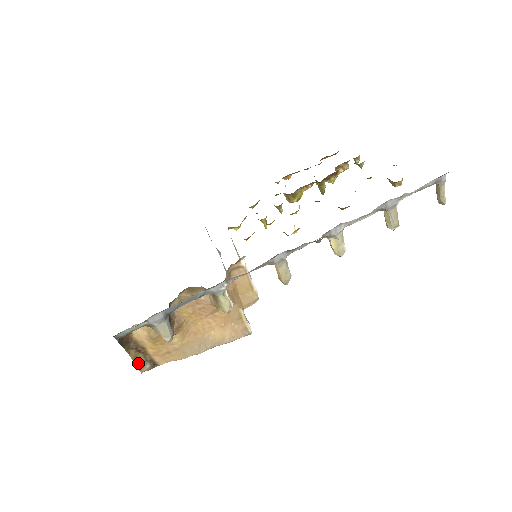
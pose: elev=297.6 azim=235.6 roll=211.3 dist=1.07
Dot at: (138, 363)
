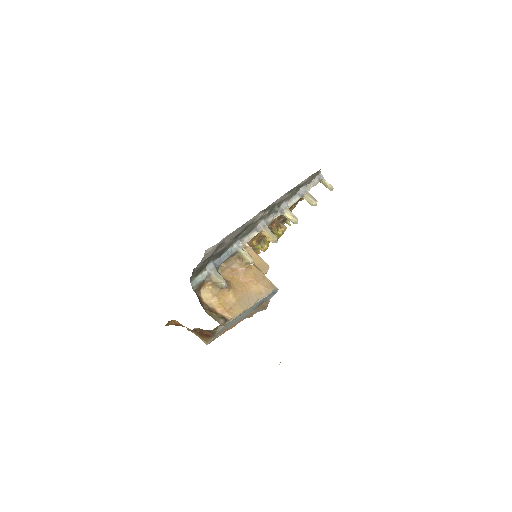
Dot at: (214, 318)
